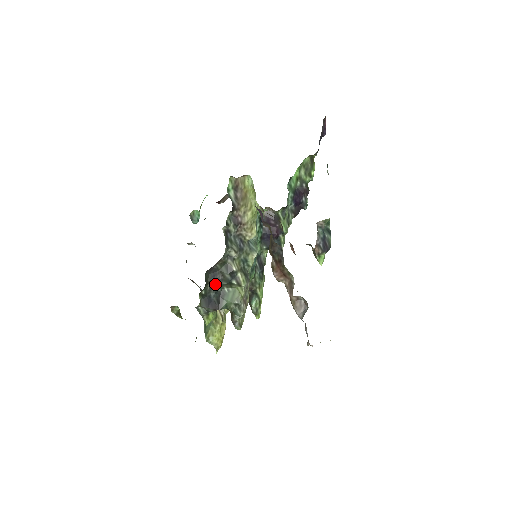
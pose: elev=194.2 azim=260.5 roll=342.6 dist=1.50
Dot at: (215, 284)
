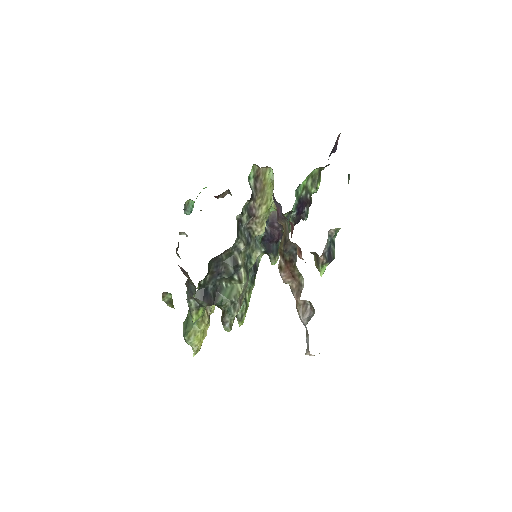
Dot at: (216, 276)
